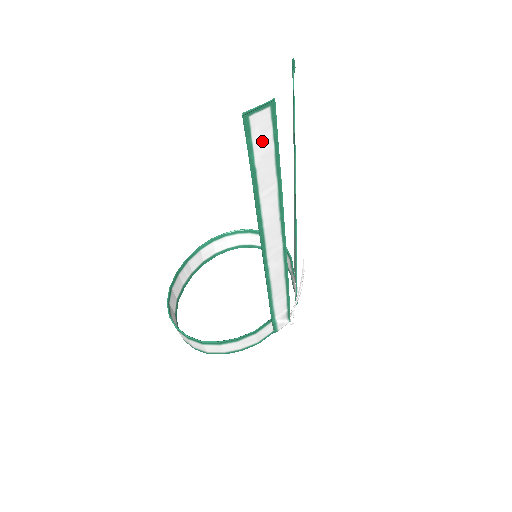
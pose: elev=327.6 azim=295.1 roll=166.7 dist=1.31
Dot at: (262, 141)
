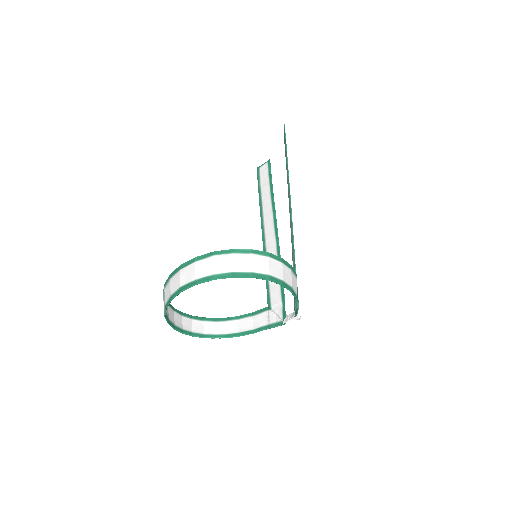
Dot at: occluded
